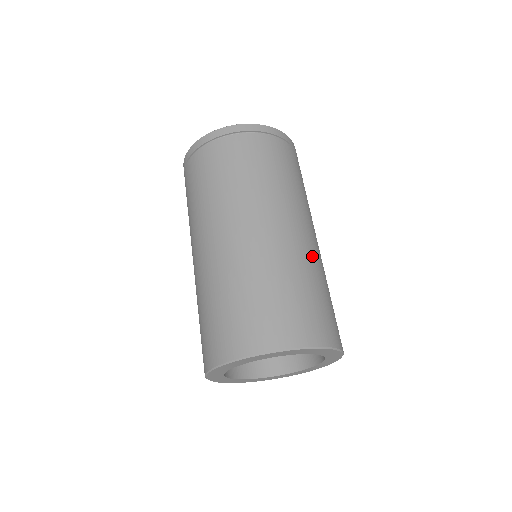
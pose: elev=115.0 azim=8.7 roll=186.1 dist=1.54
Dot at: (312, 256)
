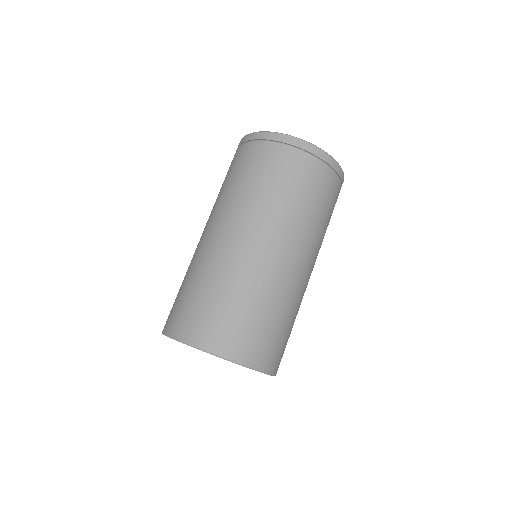
Dot at: (268, 277)
